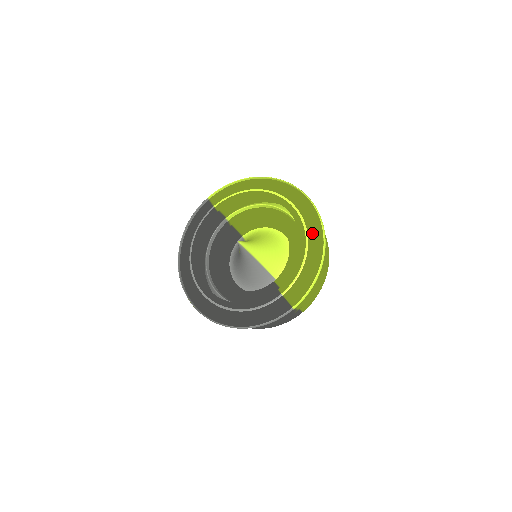
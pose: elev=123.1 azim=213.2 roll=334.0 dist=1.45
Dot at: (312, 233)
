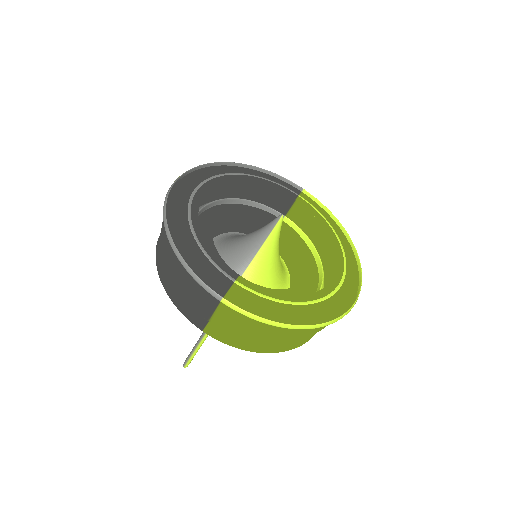
Dot at: (324, 307)
